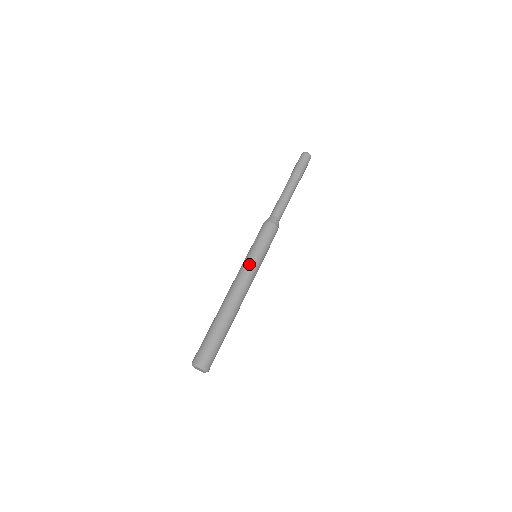
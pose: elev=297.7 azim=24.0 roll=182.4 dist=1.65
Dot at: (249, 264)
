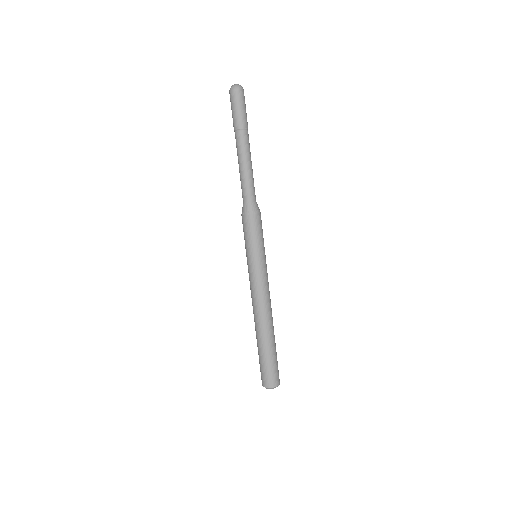
Dot at: (259, 274)
